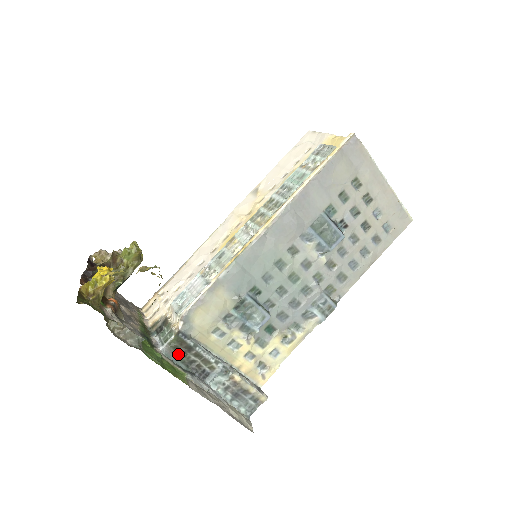
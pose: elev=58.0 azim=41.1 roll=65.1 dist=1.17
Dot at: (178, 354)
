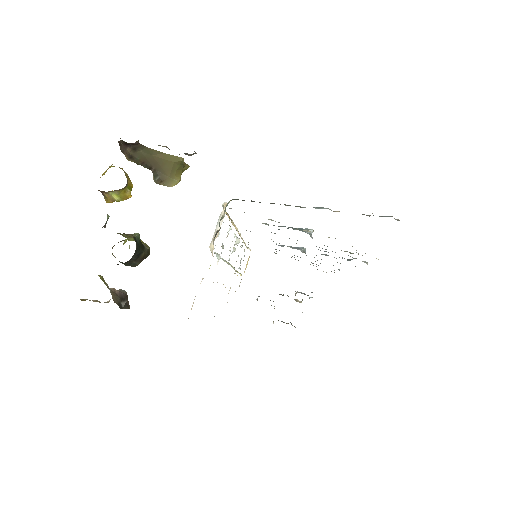
Dot at: (251, 200)
